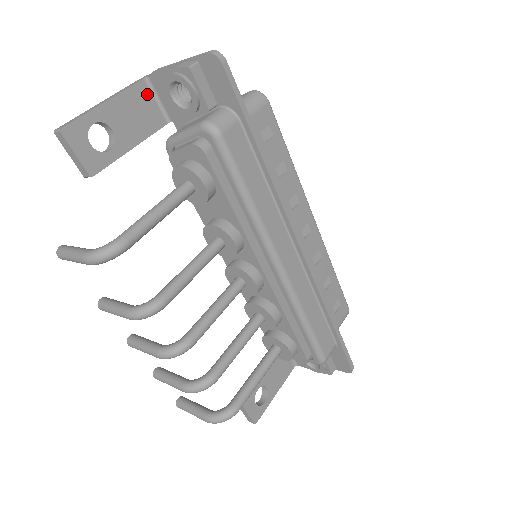
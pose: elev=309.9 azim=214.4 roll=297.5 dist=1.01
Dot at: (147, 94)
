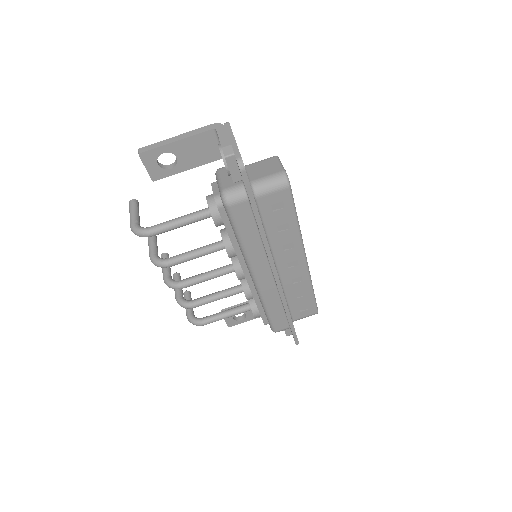
Dot at: (212, 139)
